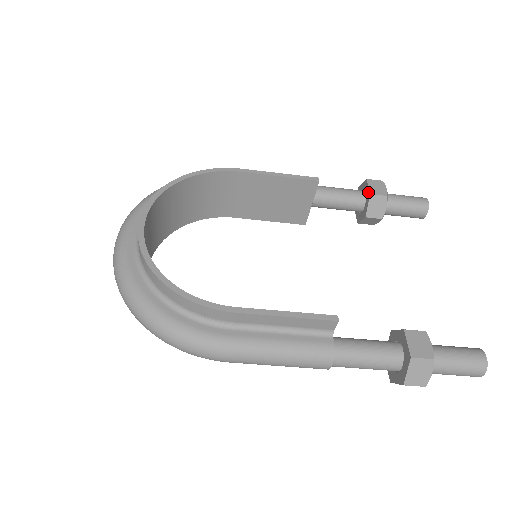
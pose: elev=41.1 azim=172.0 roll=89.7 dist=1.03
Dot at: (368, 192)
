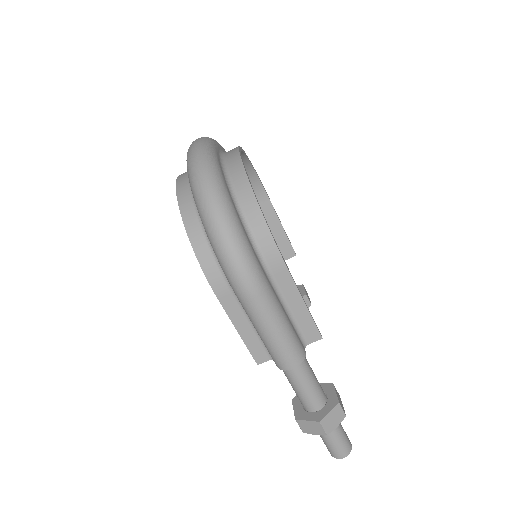
Dot at: (303, 292)
